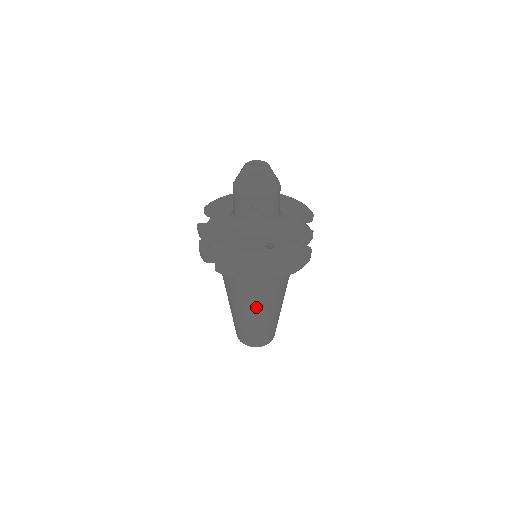
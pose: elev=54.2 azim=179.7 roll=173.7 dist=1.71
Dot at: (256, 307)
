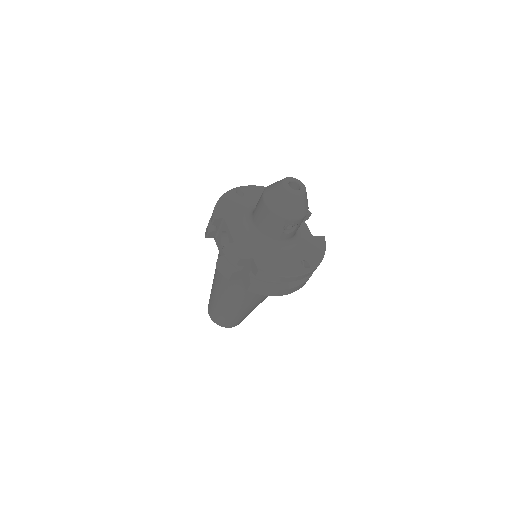
Dot at: (257, 303)
